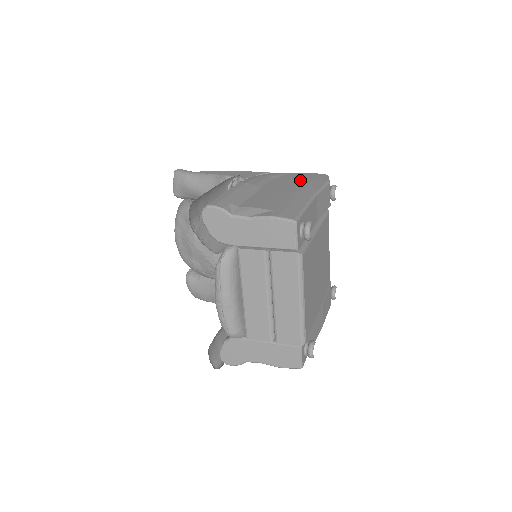
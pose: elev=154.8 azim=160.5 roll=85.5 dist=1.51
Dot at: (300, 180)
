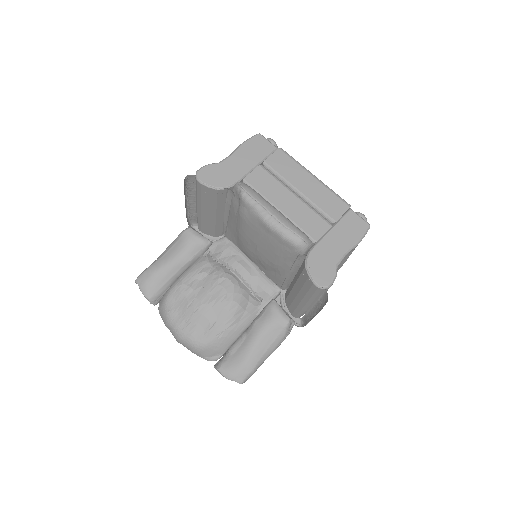
Dot at: occluded
